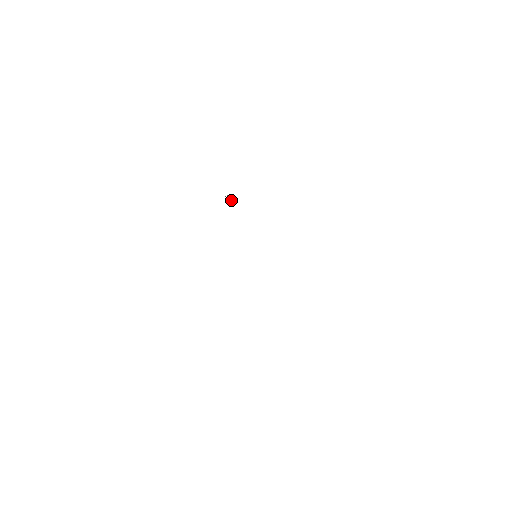
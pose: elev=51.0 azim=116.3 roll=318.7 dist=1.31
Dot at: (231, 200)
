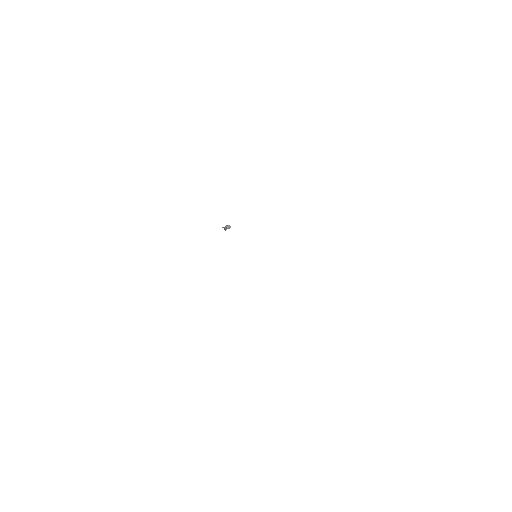
Dot at: (230, 227)
